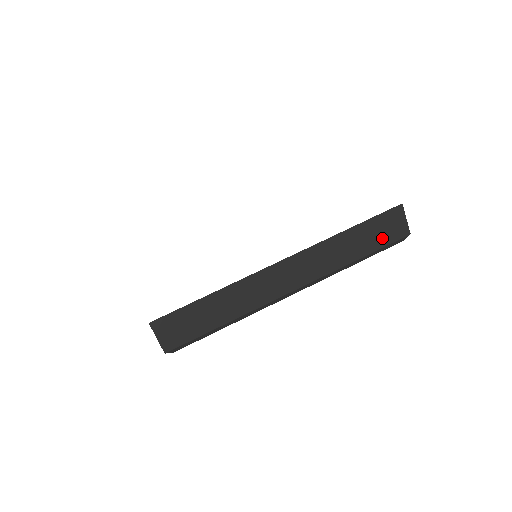
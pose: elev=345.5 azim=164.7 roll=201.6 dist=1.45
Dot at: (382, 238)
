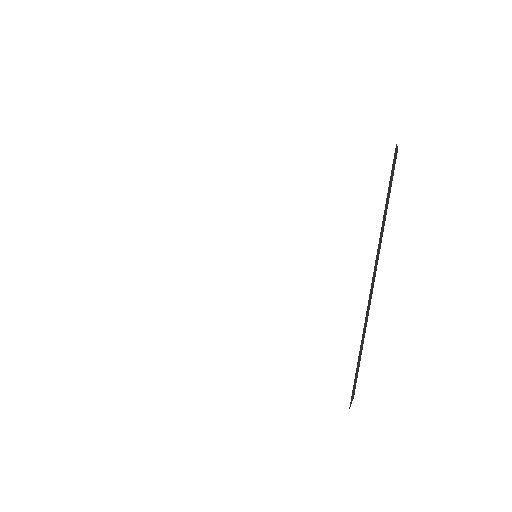
Dot at: (392, 179)
